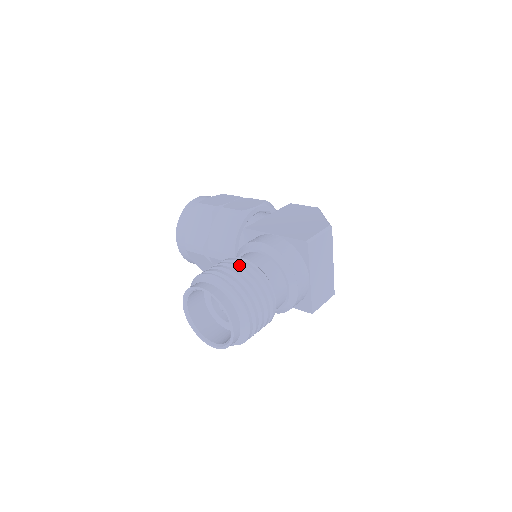
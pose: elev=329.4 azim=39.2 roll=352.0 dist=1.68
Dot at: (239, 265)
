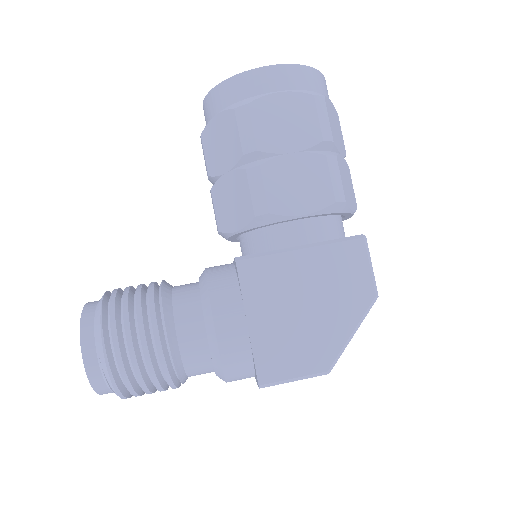
Dot at: (149, 355)
